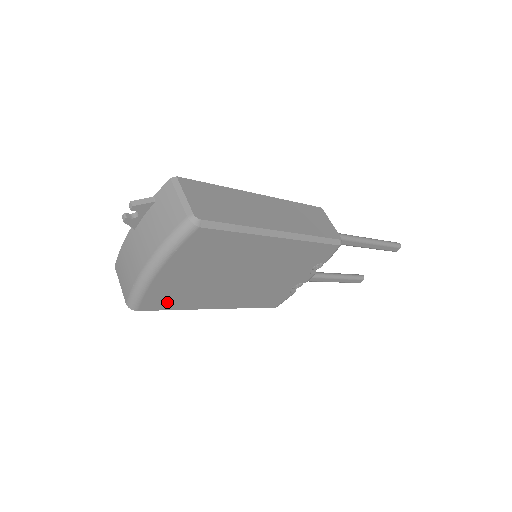
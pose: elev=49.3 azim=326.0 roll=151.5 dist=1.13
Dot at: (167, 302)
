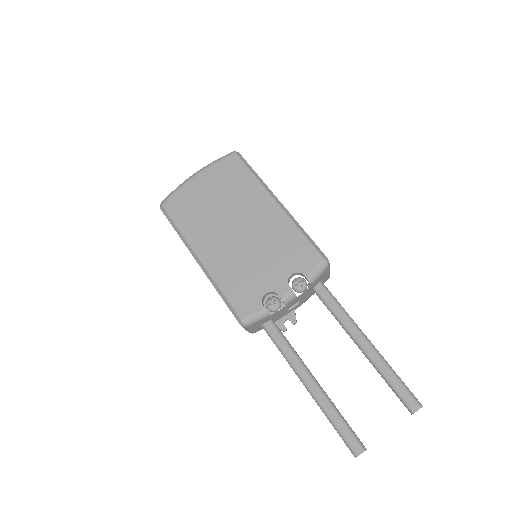
Dot at: (180, 213)
